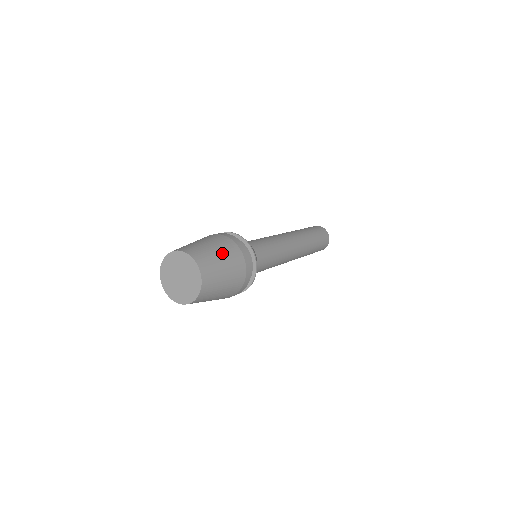
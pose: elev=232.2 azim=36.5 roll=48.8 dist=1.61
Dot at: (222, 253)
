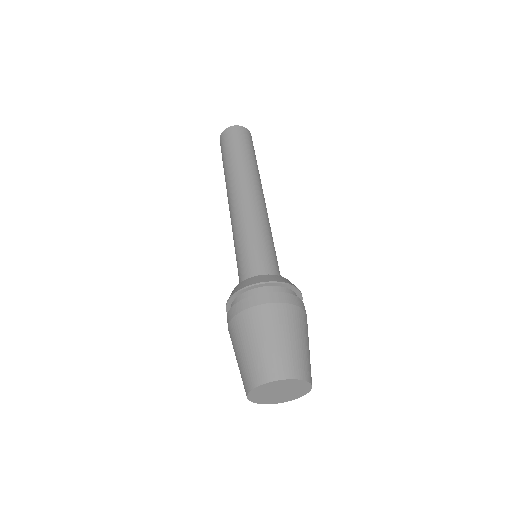
Dot at: (304, 337)
